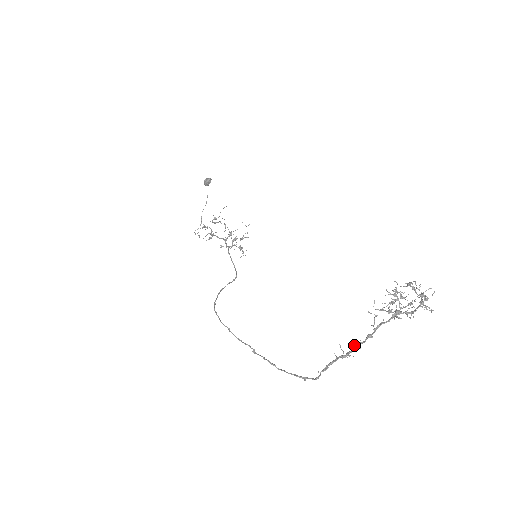
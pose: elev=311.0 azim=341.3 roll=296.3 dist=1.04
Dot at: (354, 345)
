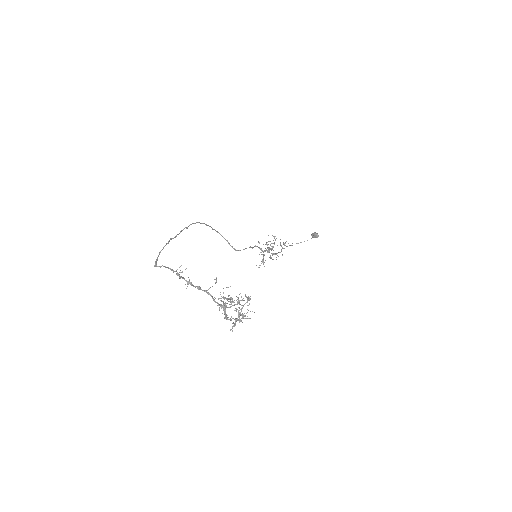
Dot at: (190, 282)
